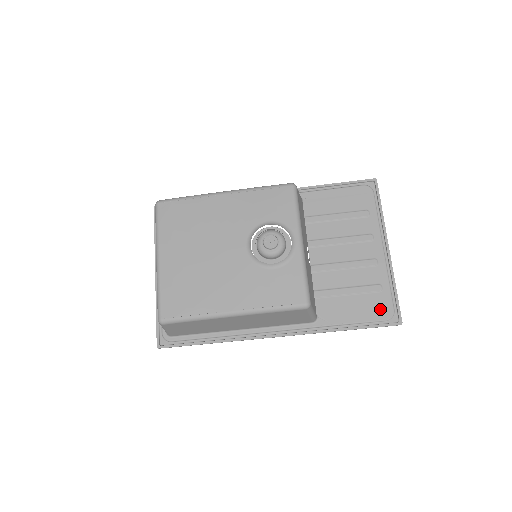
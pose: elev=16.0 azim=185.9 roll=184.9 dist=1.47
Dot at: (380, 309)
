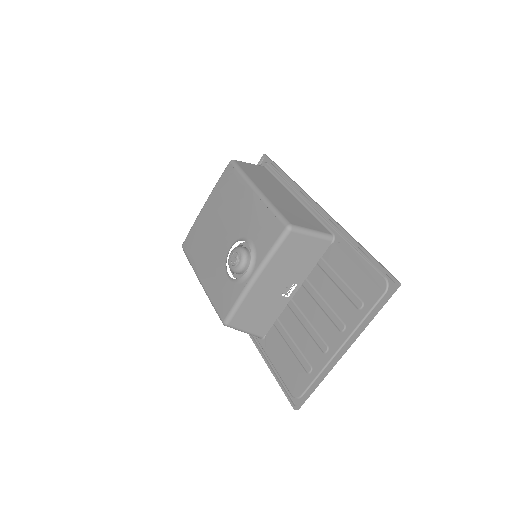
Dot at: (295, 383)
